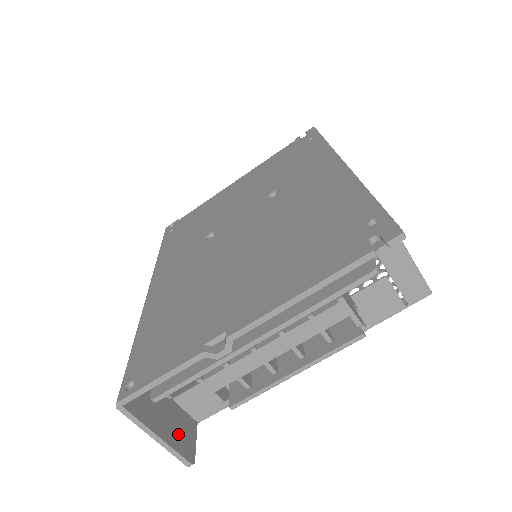
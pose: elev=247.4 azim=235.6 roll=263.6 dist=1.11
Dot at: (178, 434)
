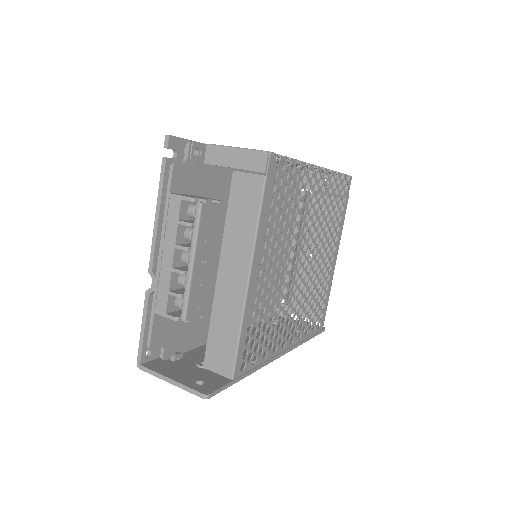
Dot at: (202, 384)
